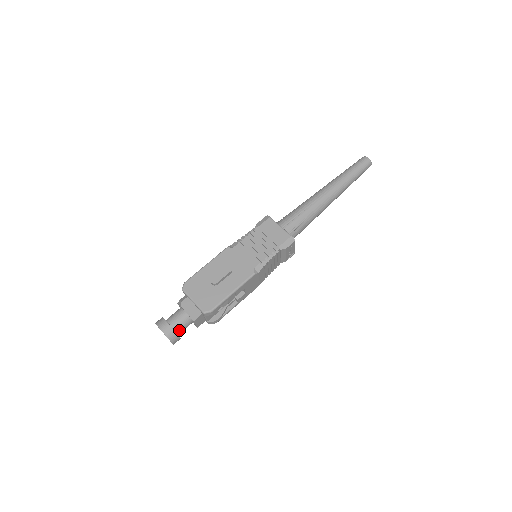
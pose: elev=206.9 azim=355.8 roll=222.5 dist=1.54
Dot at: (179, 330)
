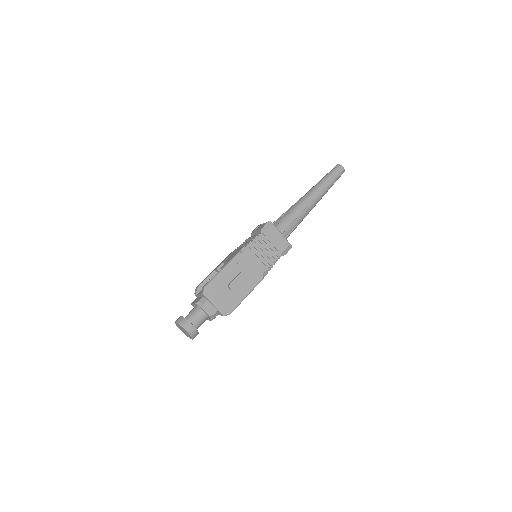
Dot at: occluded
